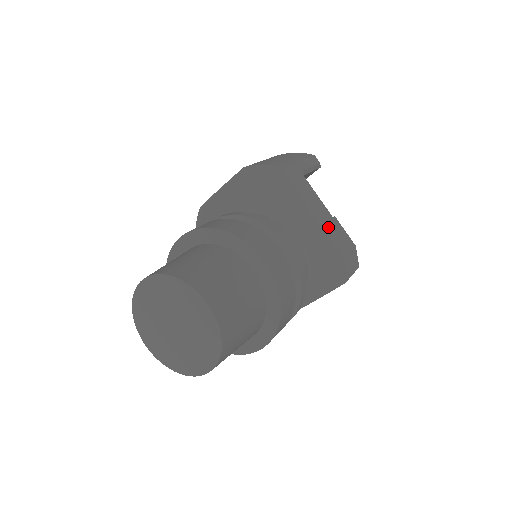
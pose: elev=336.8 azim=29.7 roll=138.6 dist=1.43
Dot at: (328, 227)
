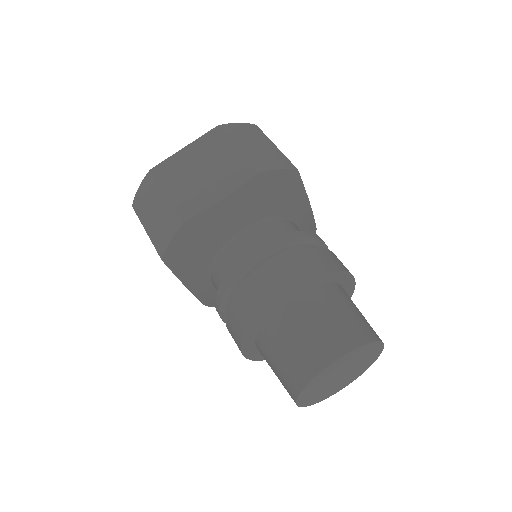
Dot at: occluded
